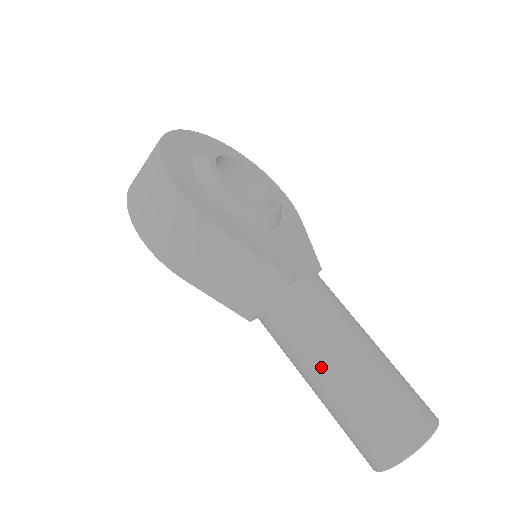
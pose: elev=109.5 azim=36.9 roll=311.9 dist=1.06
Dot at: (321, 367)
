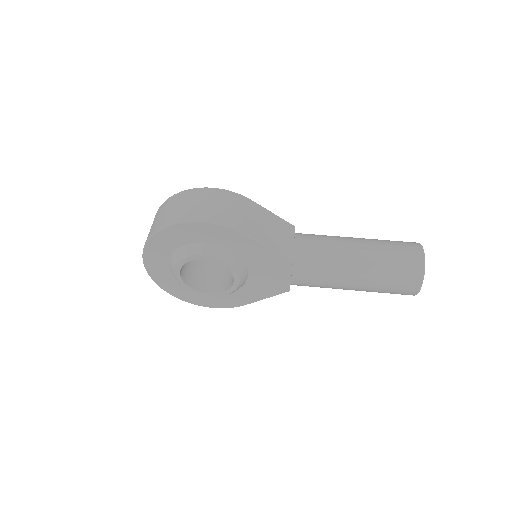
Dot at: (350, 244)
